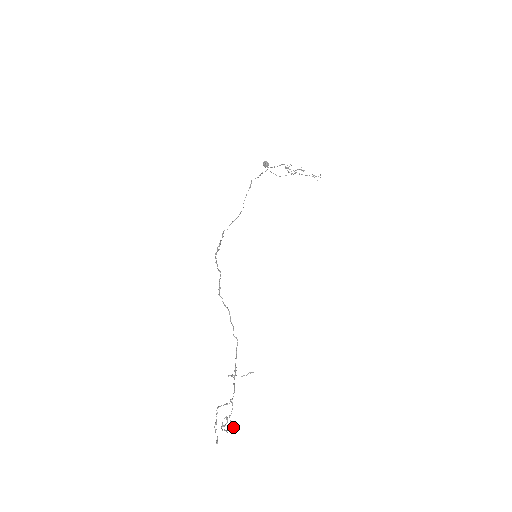
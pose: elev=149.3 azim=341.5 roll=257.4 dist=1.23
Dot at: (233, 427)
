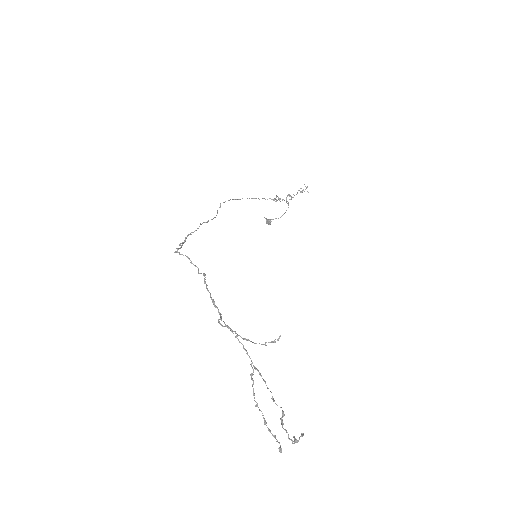
Dot at: occluded
